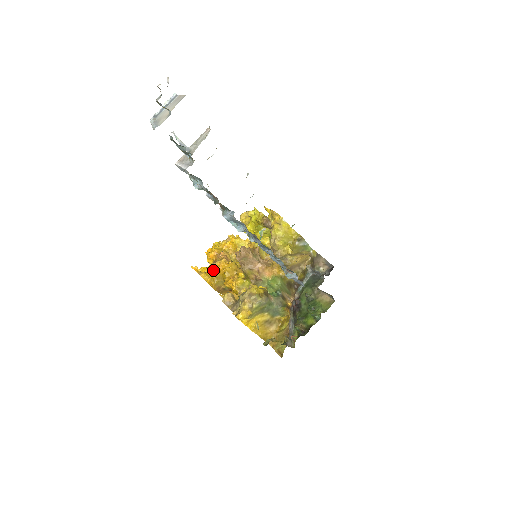
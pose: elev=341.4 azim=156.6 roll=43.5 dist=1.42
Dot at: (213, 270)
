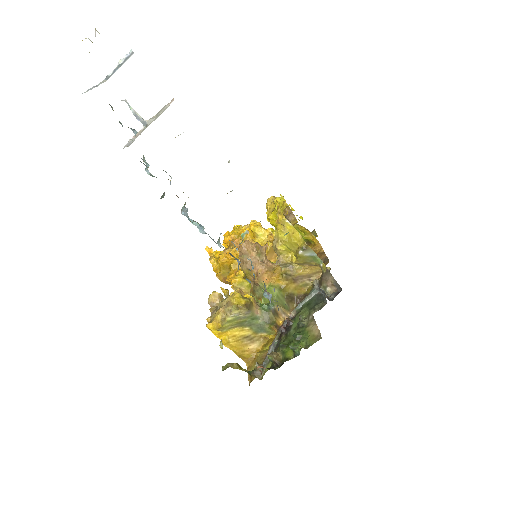
Dot at: (221, 258)
